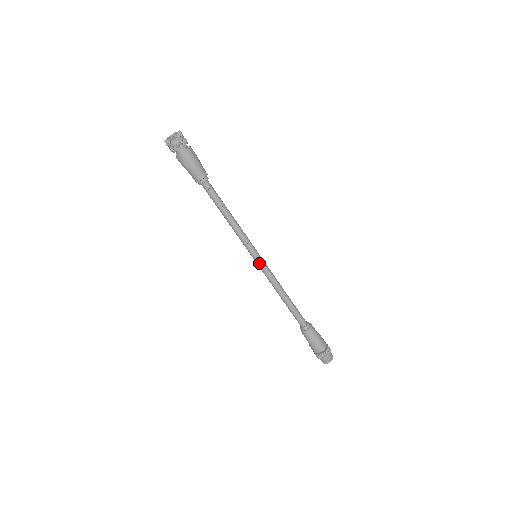
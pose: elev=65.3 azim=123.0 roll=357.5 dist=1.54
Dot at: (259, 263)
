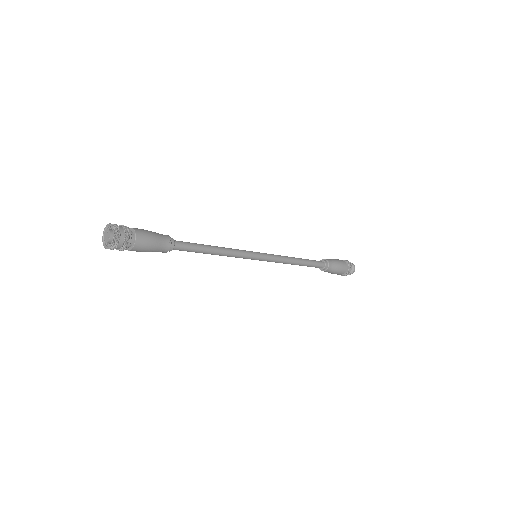
Dot at: (262, 260)
